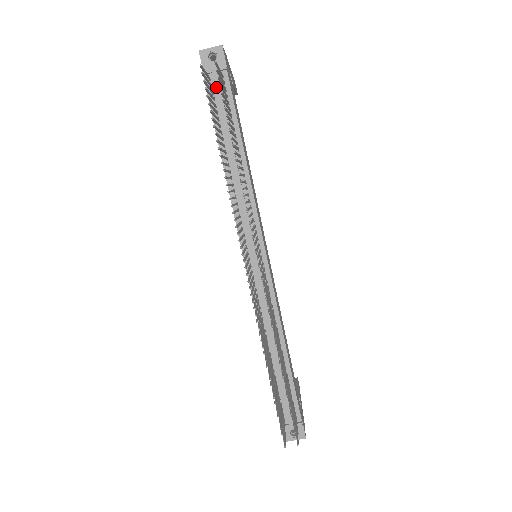
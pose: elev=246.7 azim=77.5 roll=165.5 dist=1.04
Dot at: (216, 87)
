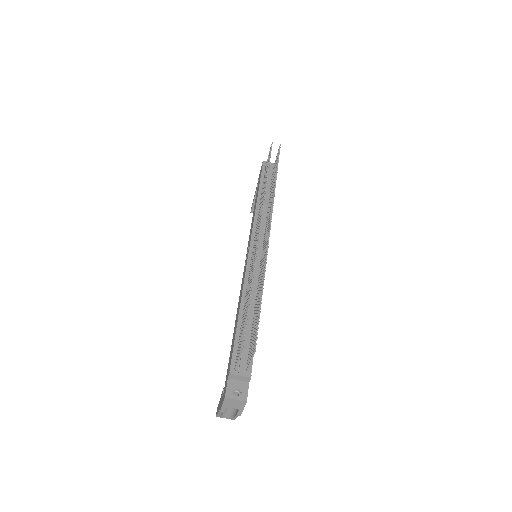
Dot at: occluded
